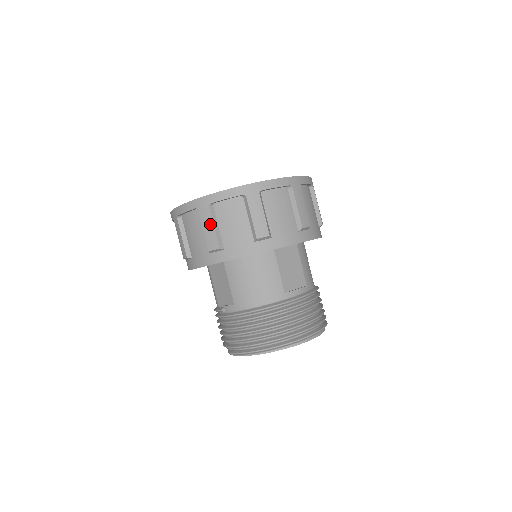
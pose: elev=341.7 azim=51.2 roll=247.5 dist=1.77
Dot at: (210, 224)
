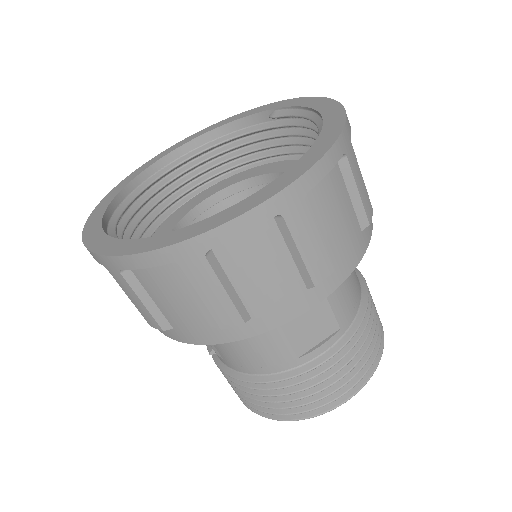
Dot at: (134, 297)
